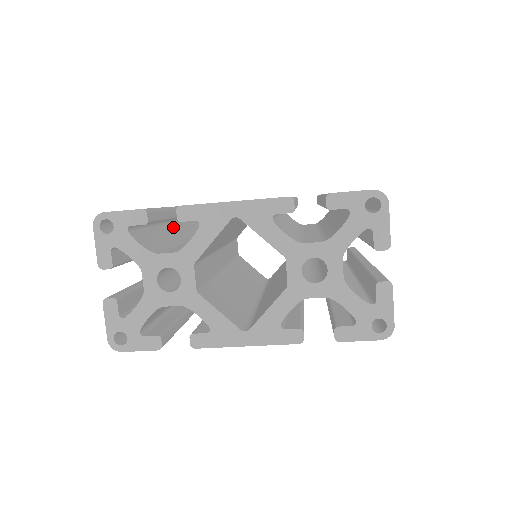
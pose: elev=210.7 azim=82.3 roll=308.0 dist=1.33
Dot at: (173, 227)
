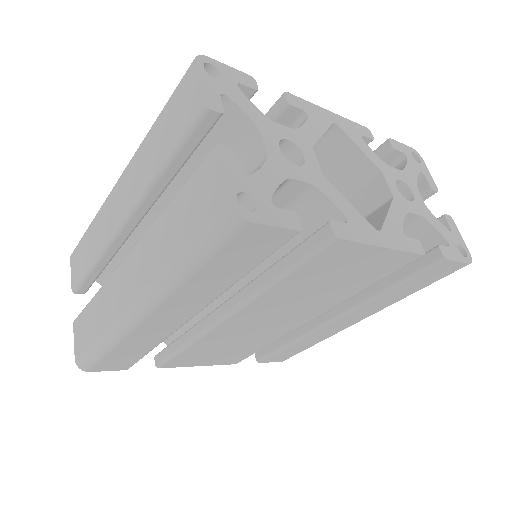
Dot at: occluded
